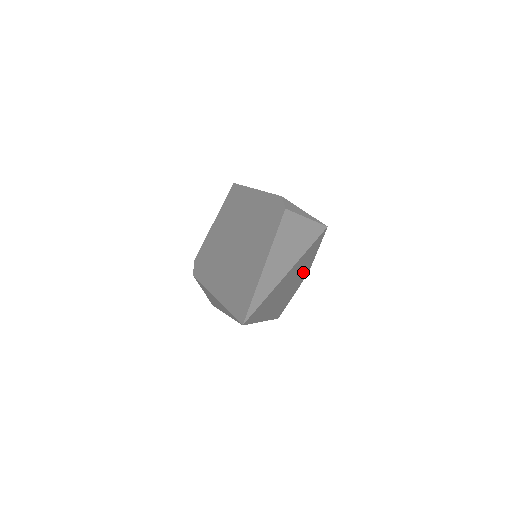
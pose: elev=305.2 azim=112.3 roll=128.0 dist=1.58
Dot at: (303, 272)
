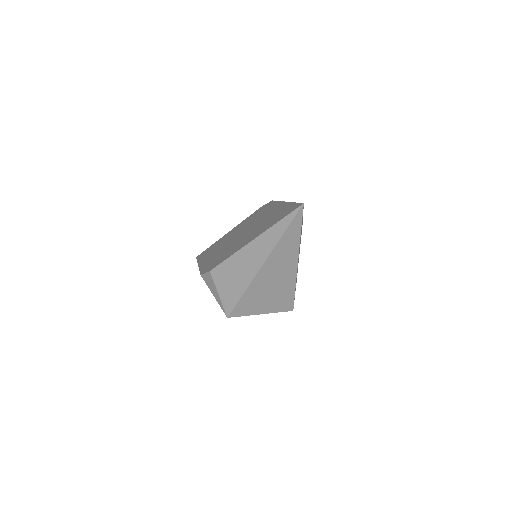
Dot at: occluded
